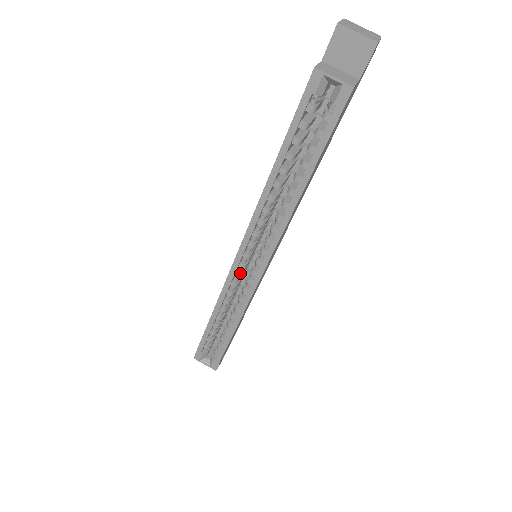
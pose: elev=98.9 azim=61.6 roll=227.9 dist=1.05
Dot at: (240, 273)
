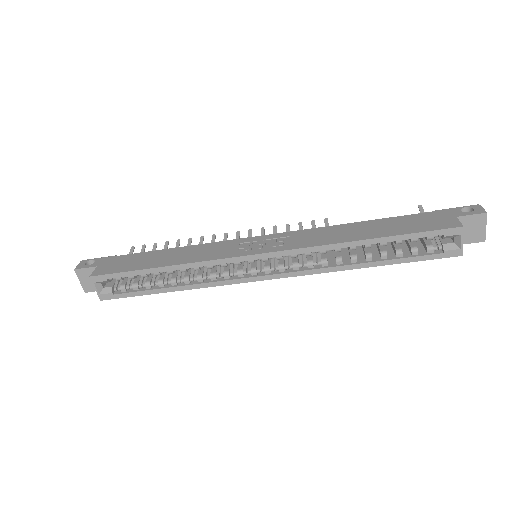
Dot at: (241, 263)
